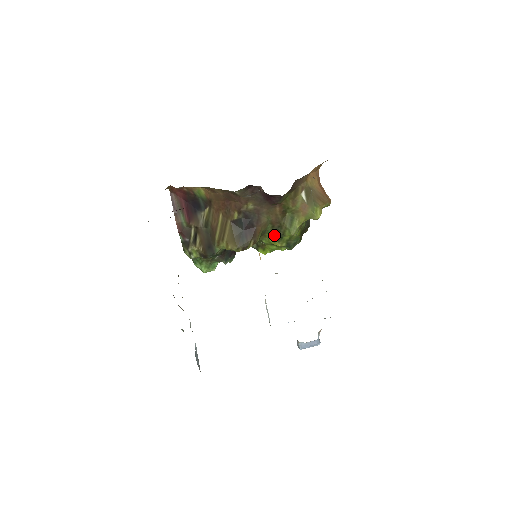
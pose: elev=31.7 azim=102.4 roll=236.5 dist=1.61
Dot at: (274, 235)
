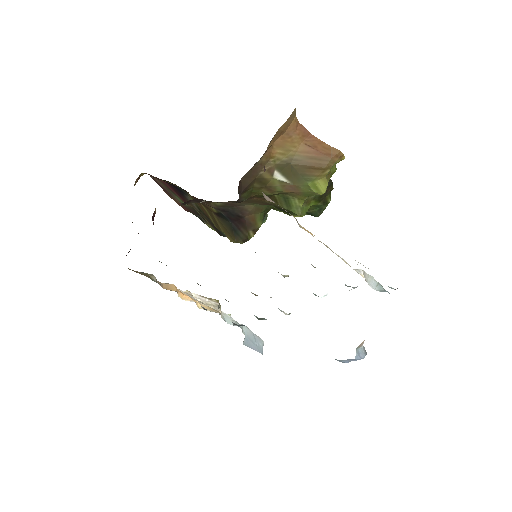
Dot at: occluded
